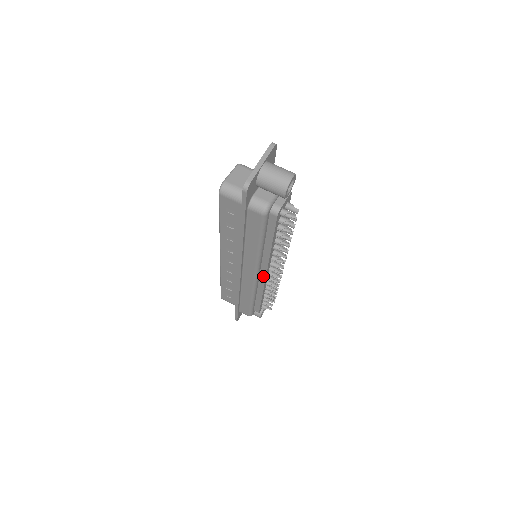
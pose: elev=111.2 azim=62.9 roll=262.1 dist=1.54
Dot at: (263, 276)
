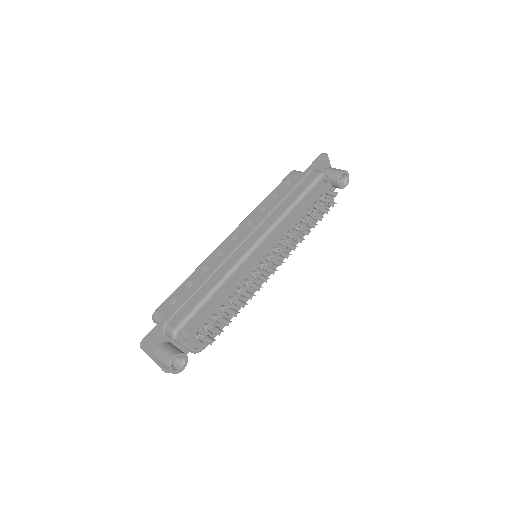
Dot at: (258, 255)
